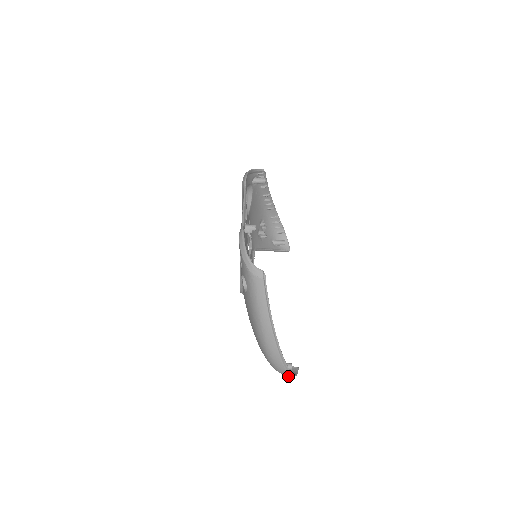
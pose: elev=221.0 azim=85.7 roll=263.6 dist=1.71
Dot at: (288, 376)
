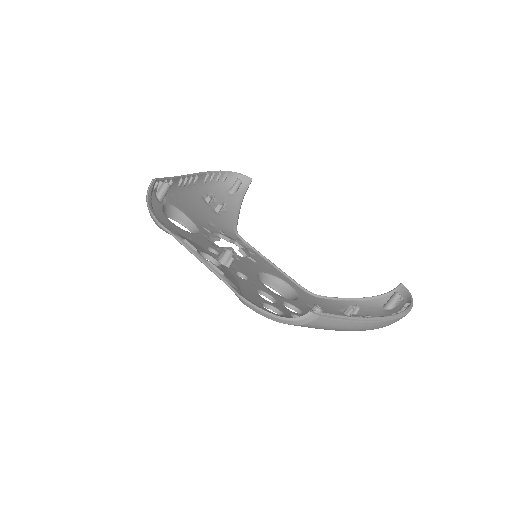
Dot at: occluded
